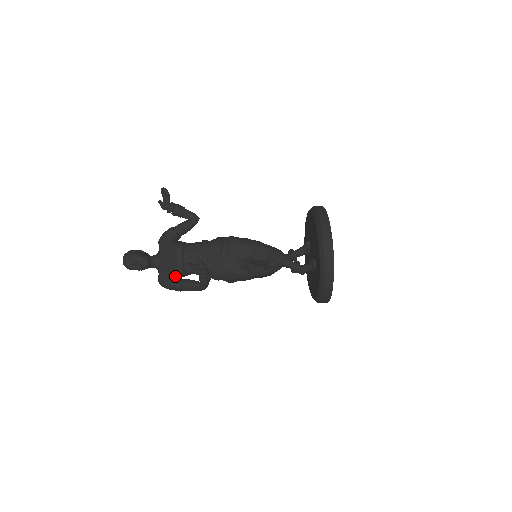
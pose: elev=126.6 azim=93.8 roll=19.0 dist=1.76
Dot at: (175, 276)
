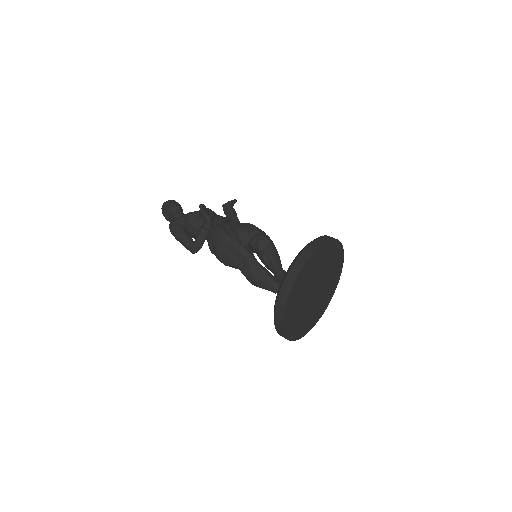
Dot at: (186, 219)
